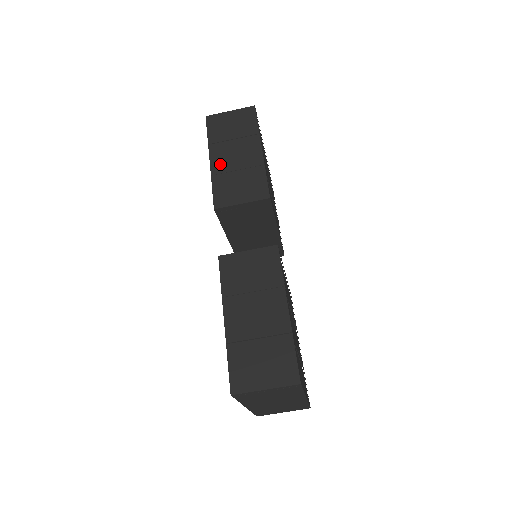
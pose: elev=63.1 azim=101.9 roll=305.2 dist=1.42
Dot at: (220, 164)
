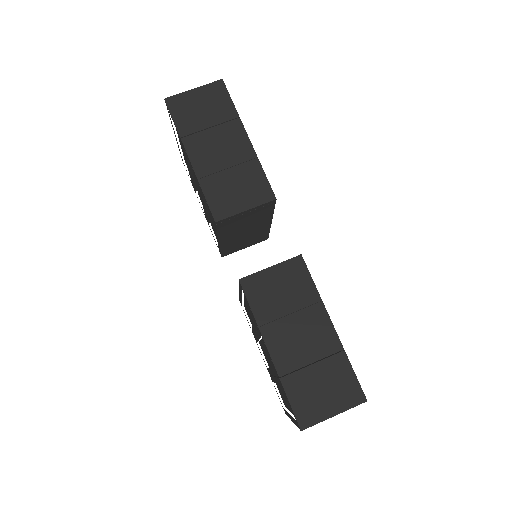
Dot at: (204, 163)
